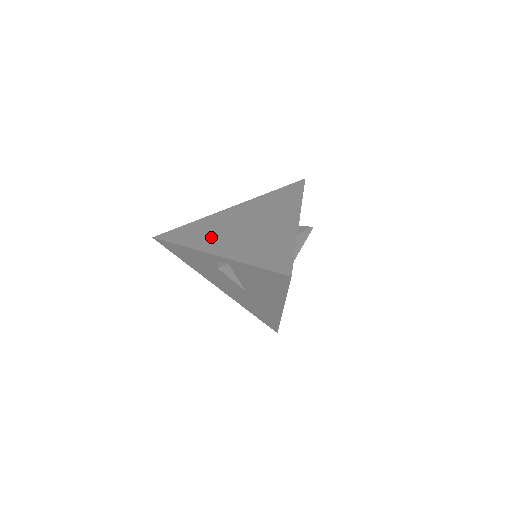
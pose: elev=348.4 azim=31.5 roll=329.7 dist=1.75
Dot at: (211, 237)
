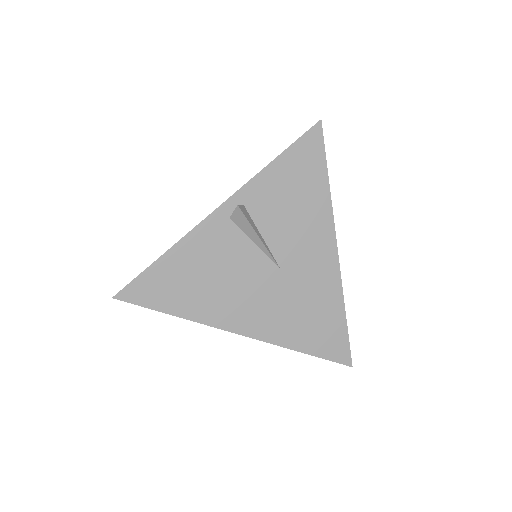
Dot at: occluded
